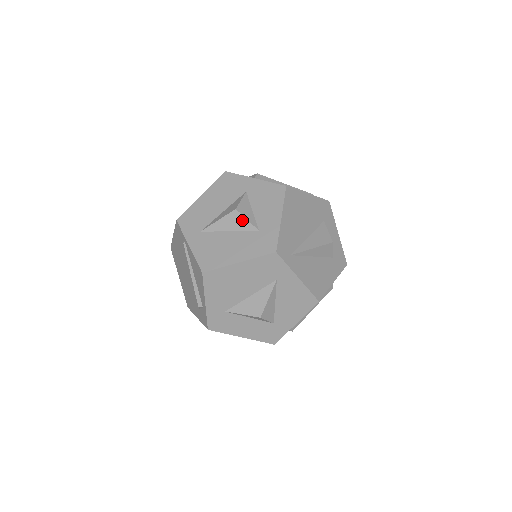
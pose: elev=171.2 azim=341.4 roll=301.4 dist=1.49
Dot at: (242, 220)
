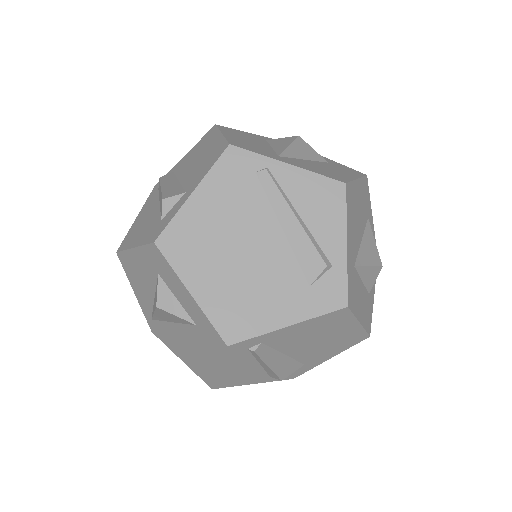
Dot at: (310, 149)
